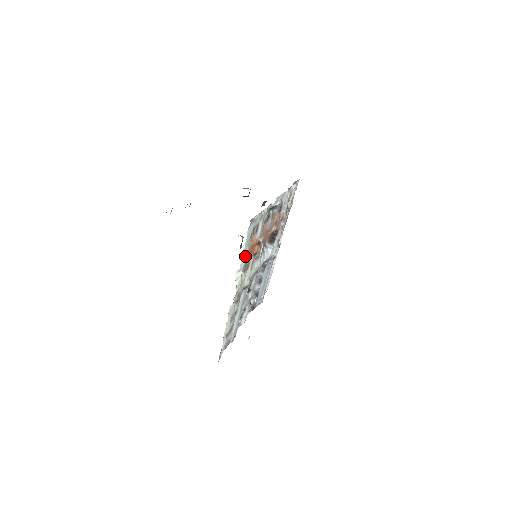
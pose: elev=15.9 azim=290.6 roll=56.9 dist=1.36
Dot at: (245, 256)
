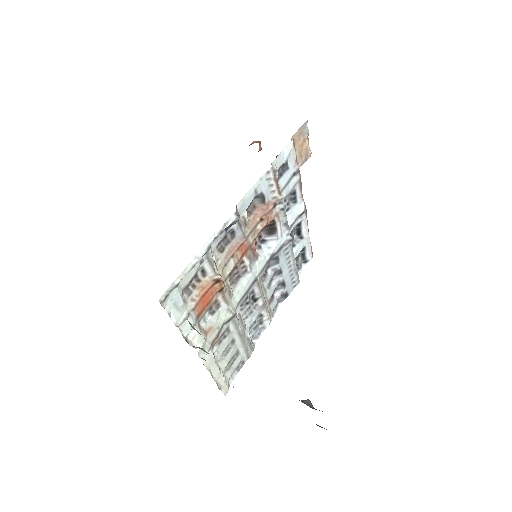
Dot at: (186, 320)
